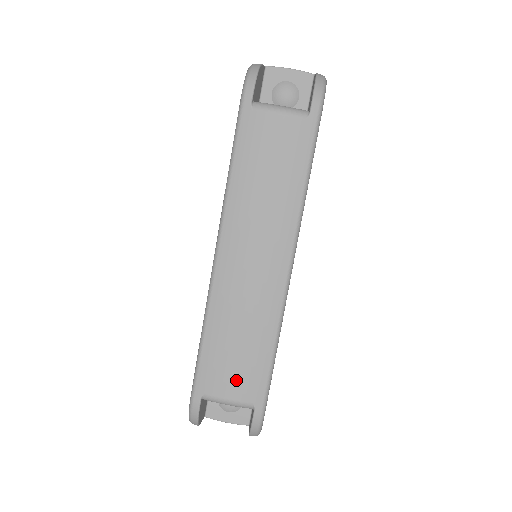
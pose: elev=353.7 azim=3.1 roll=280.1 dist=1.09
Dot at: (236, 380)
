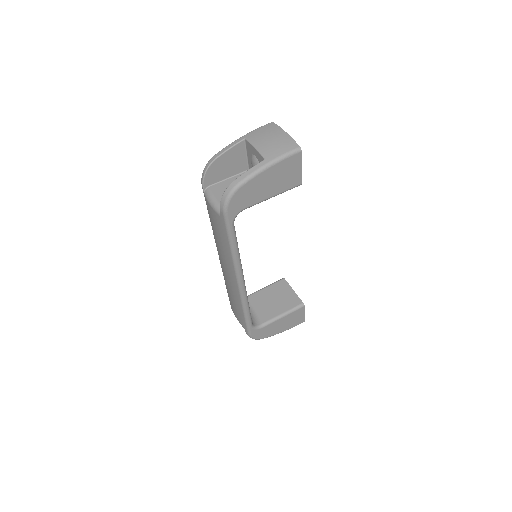
Dot at: (236, 313)
